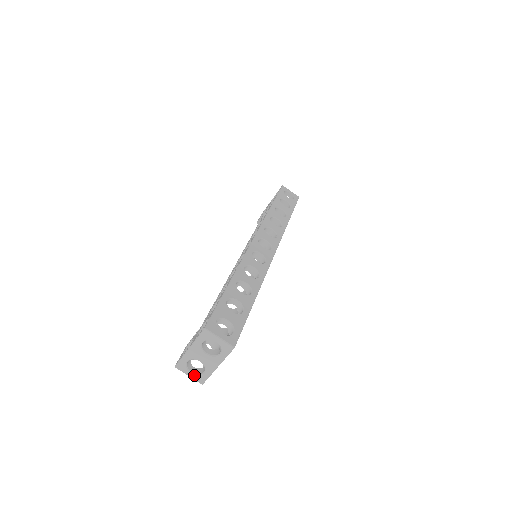
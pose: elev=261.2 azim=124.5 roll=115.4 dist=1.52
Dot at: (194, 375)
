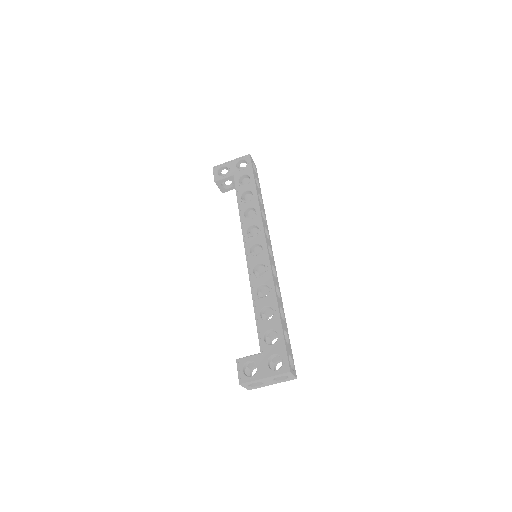
Dot at: (249, 387)
